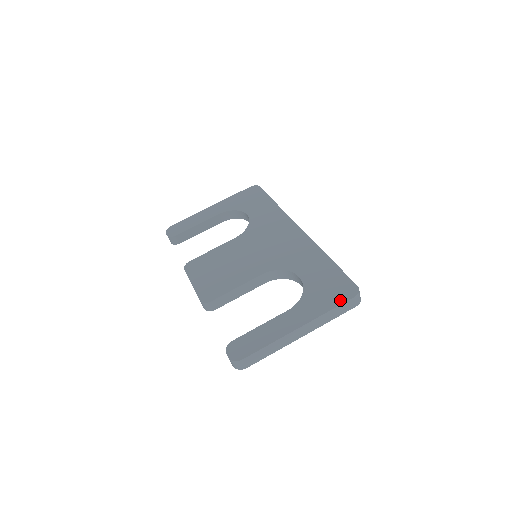
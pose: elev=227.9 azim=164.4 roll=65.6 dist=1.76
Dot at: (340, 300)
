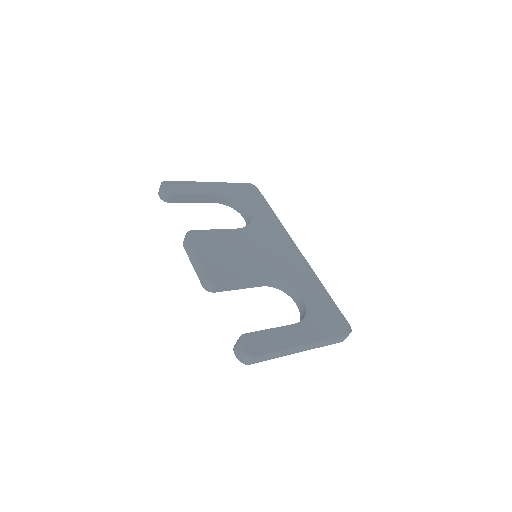
Dot at: (338, 332)
